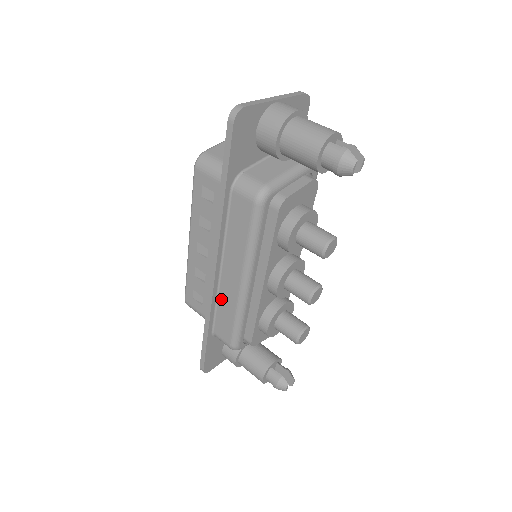
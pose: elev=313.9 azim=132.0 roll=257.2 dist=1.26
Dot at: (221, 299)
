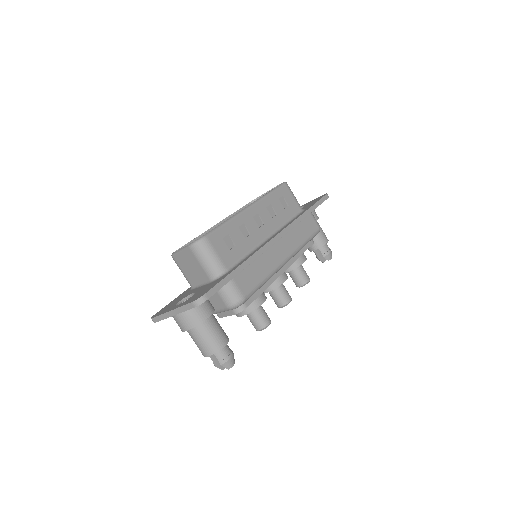
Dot at: occluded
